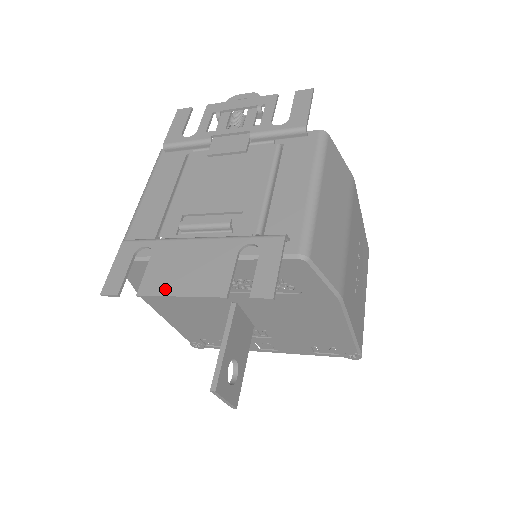
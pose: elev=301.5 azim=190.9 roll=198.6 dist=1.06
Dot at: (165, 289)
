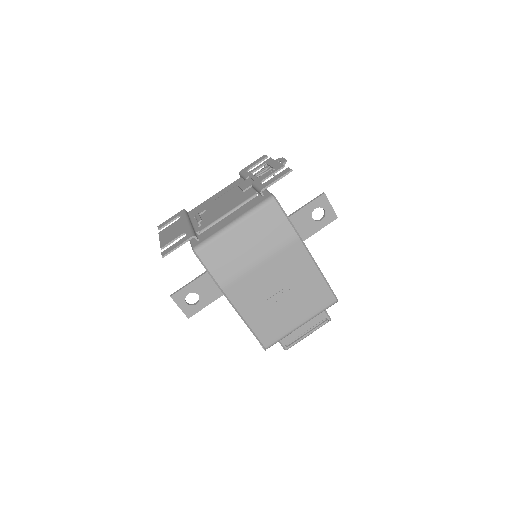
Dot at: (162, 235)
